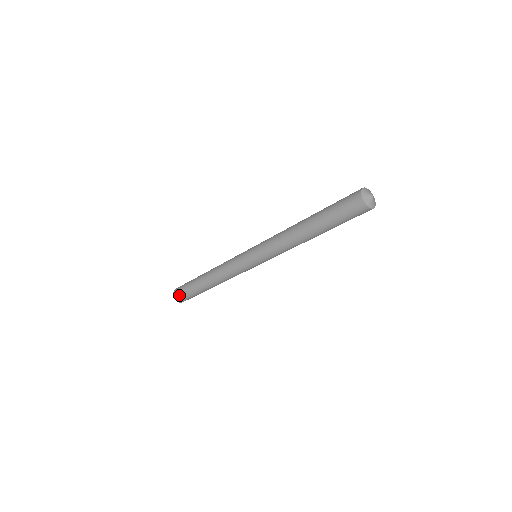
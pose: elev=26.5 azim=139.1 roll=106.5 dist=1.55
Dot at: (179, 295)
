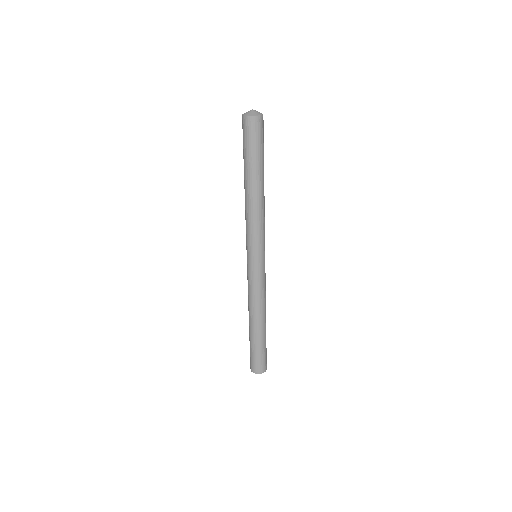
Dot at: (258, 366)
